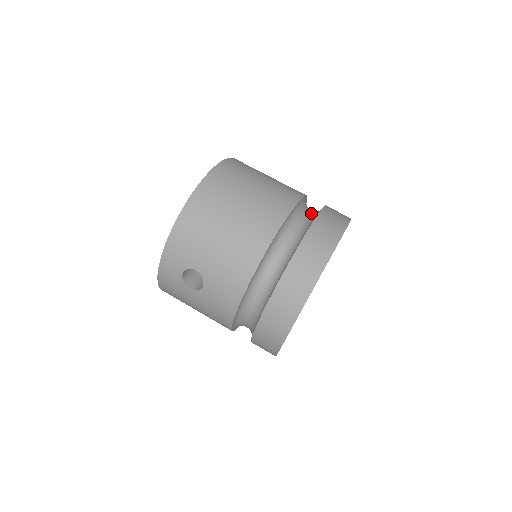
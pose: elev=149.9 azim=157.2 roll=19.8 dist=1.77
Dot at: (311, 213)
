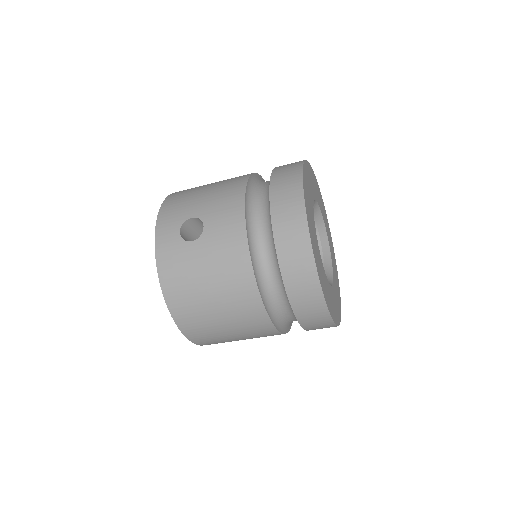
Dot at: occluded
